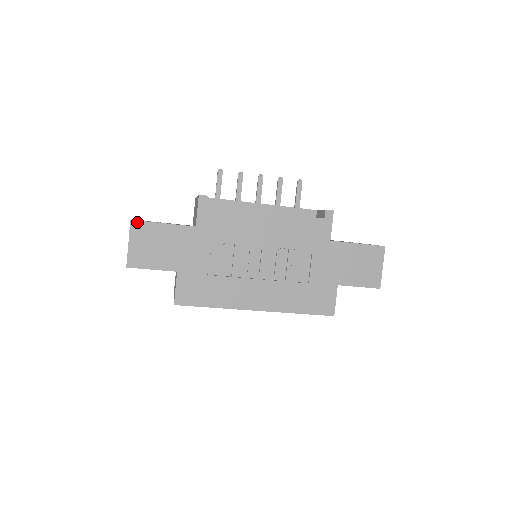
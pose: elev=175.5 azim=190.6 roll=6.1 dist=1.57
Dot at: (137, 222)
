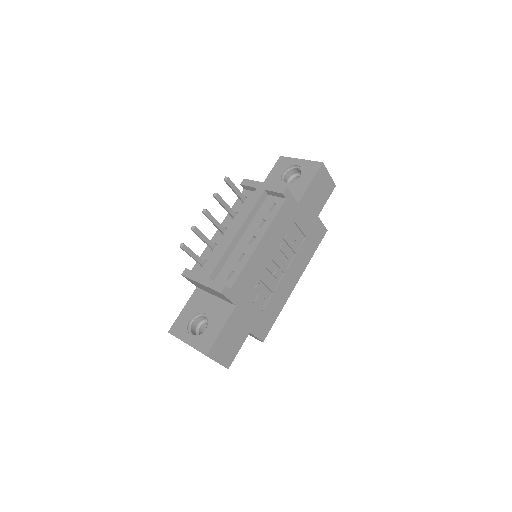
Dot at: (210, 351)
